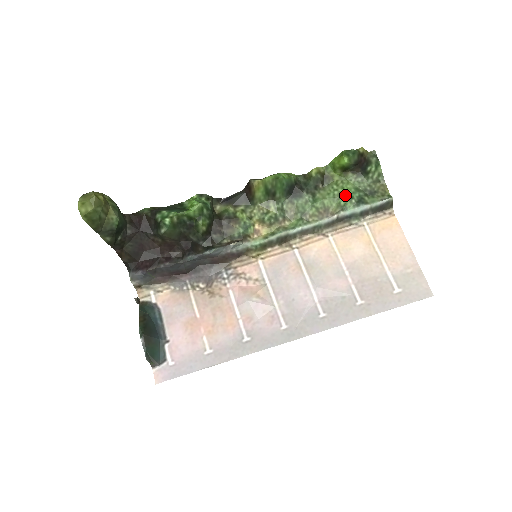
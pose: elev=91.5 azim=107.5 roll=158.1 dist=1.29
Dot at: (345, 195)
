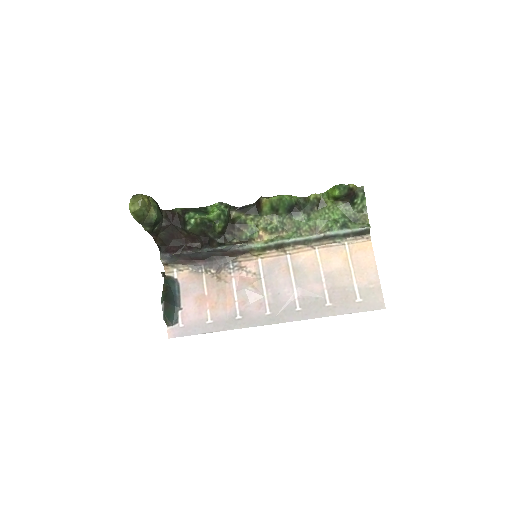
Dot at: (333, 219)
